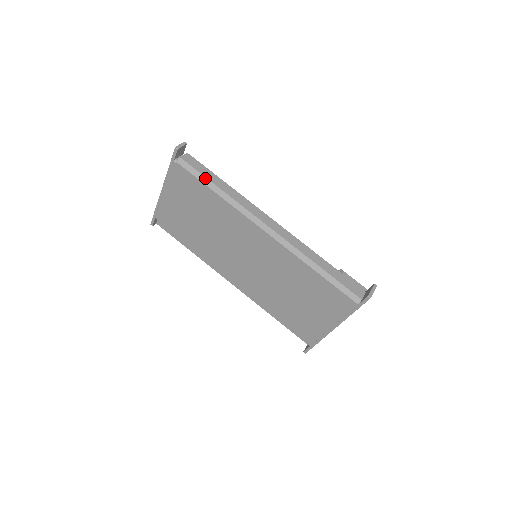
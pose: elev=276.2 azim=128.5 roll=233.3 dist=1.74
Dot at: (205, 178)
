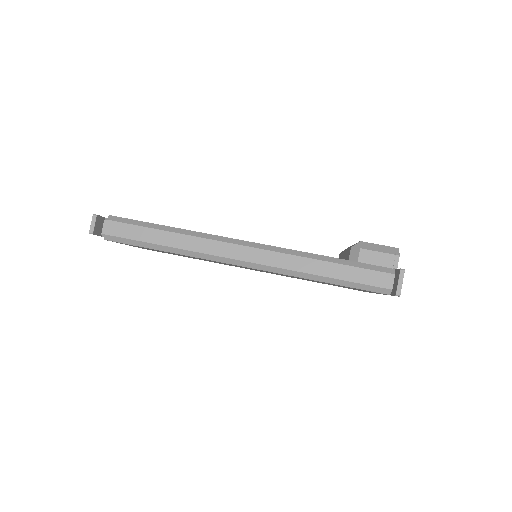
Dot at: (143, 243)
